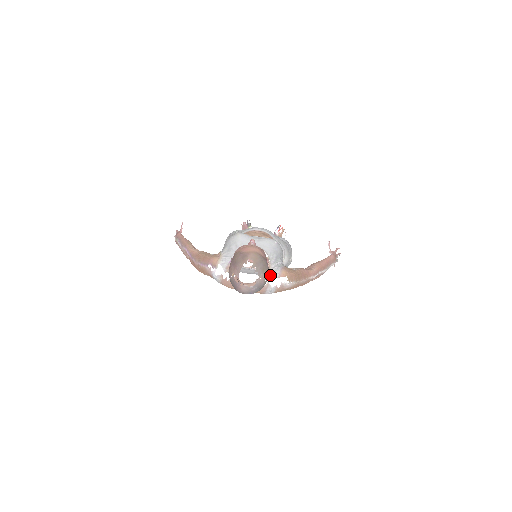
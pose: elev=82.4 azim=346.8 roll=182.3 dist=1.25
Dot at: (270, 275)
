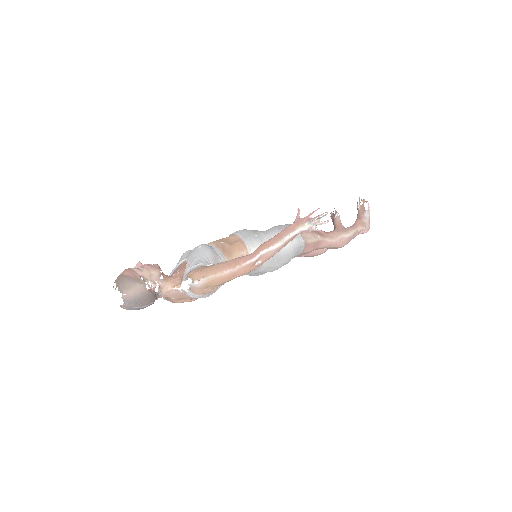
Dot at: (182, 281)
